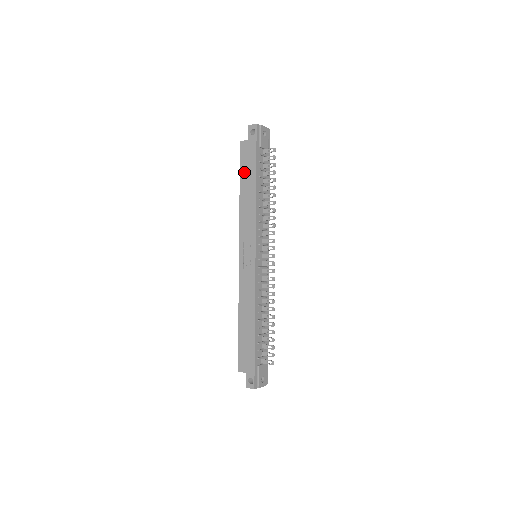
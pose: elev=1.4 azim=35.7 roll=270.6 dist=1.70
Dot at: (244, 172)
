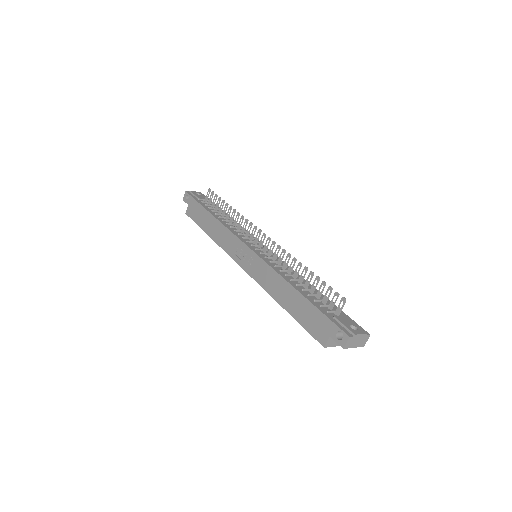
Dot at: (200, 222)
